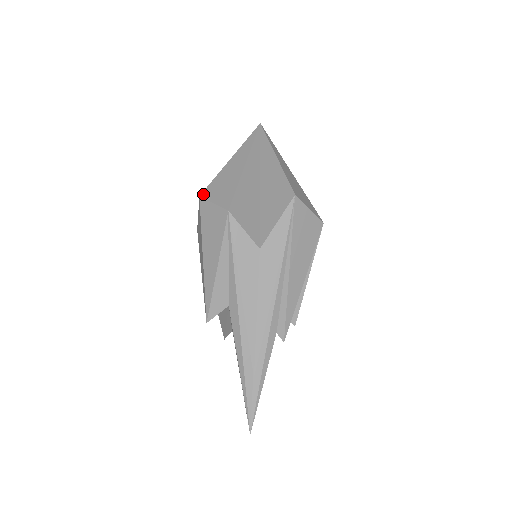
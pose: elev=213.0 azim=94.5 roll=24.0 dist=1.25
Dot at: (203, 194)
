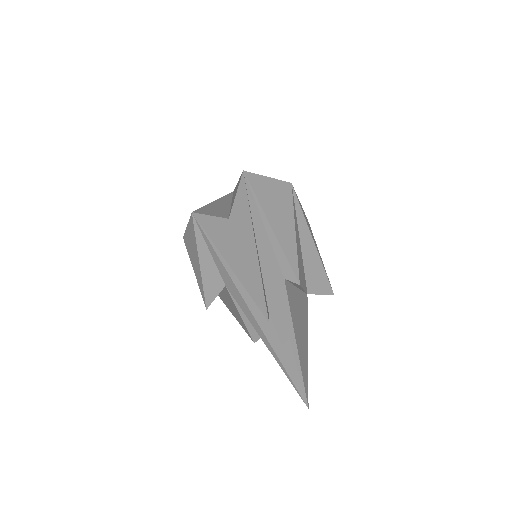
Dot at: occluded
